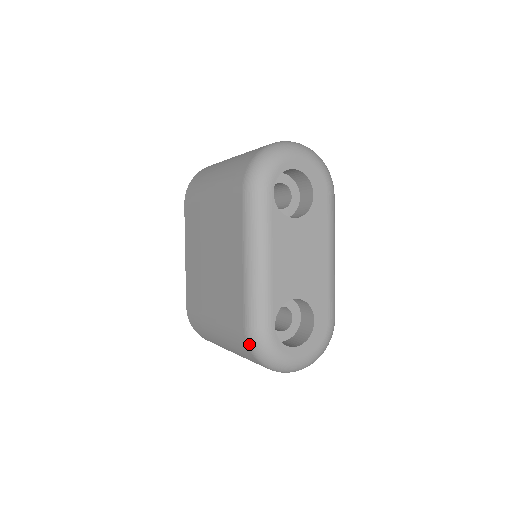
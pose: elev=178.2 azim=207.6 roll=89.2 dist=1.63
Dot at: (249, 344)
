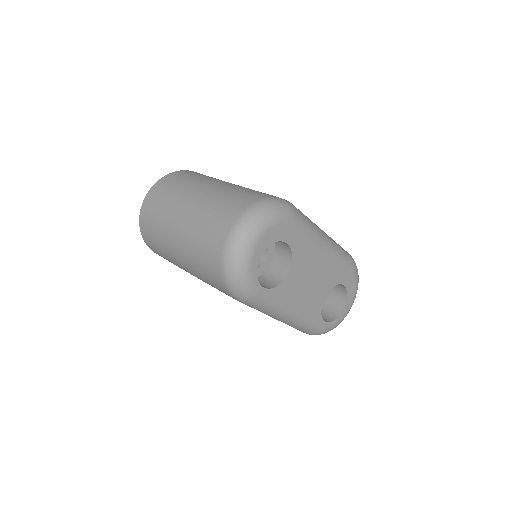
Dot at: occluded
